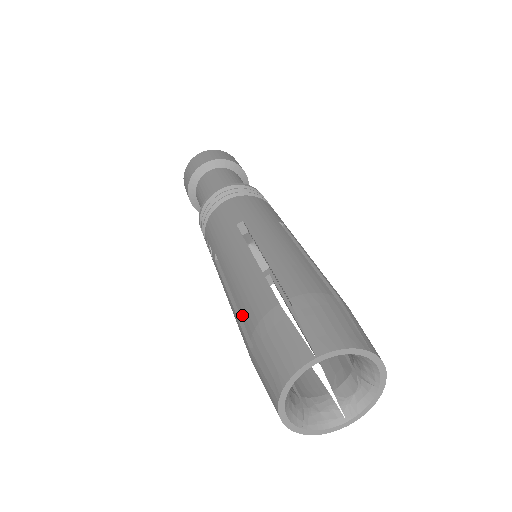
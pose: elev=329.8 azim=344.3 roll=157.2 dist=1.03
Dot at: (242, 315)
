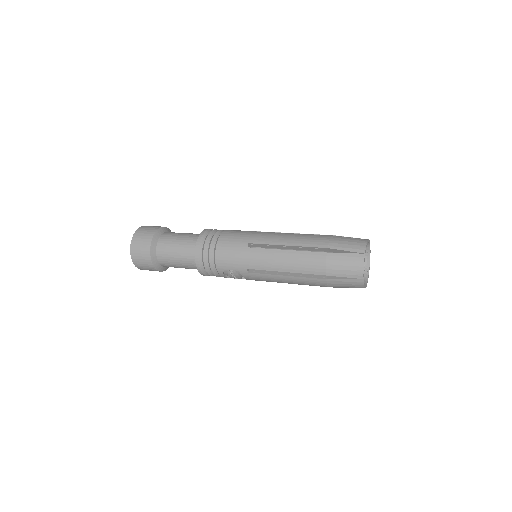
Dot at: (309, 273)
